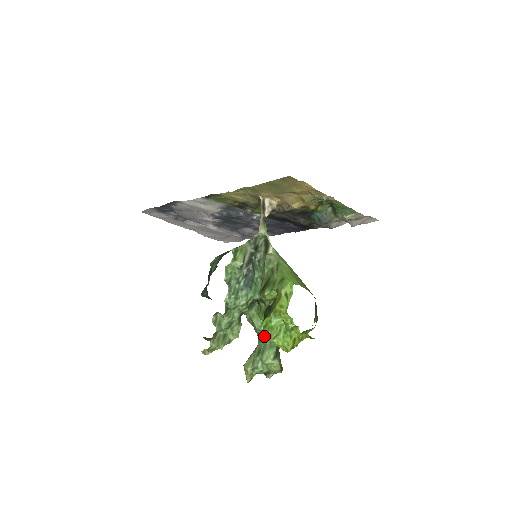
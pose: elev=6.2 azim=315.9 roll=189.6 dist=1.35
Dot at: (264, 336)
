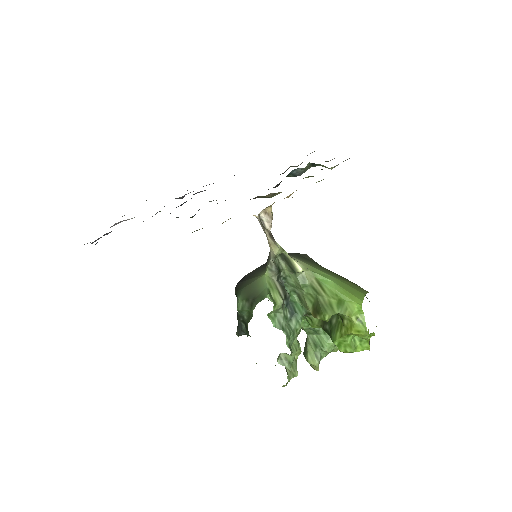
Dot at: (314, 331)
